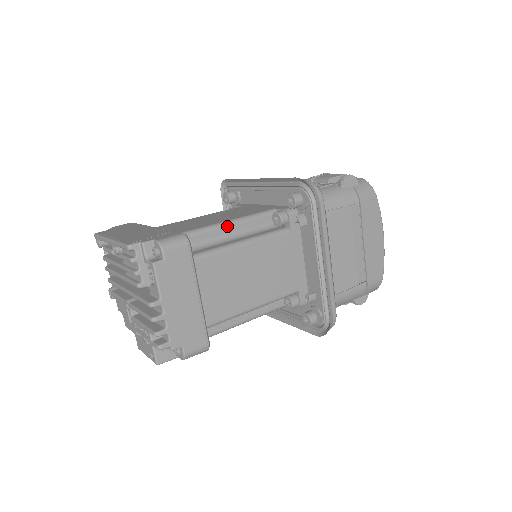
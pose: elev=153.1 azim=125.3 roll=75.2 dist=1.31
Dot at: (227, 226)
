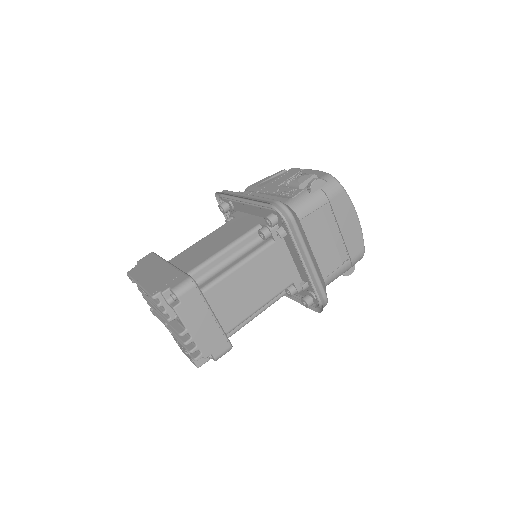
Dot at: (223, 254)
